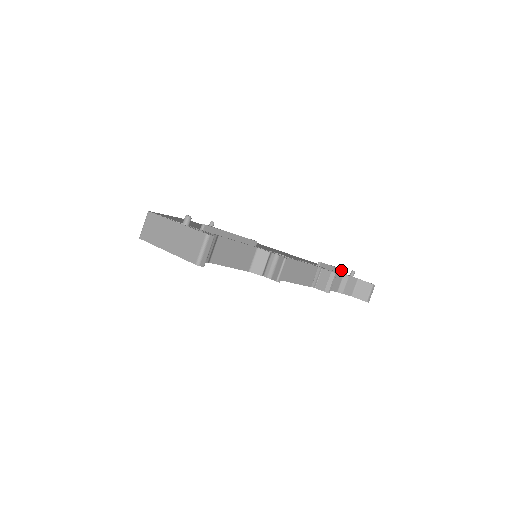
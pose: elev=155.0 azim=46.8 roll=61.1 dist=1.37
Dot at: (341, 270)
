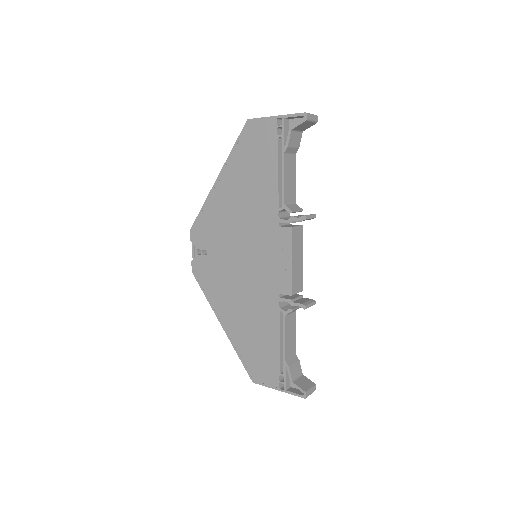
Dot at: (295, 351)
